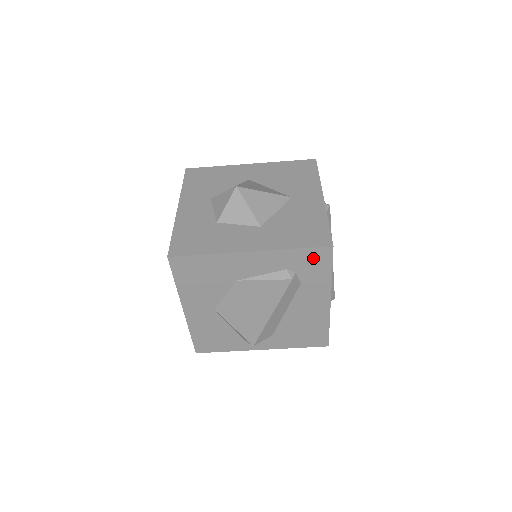
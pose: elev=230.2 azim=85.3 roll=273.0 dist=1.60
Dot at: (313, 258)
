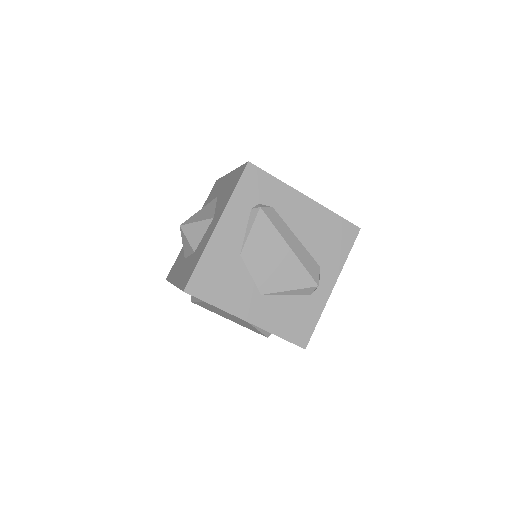
Dot at: (252, 183)
